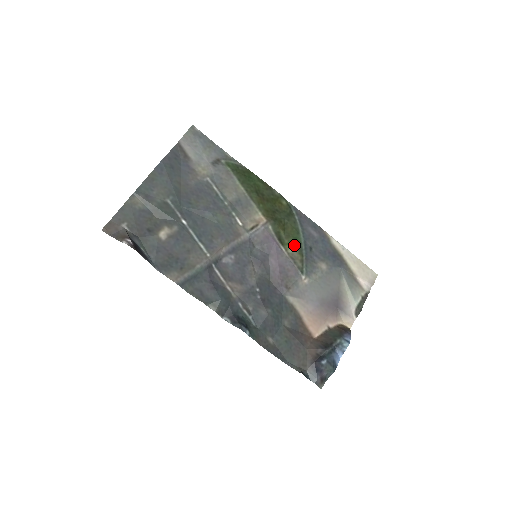
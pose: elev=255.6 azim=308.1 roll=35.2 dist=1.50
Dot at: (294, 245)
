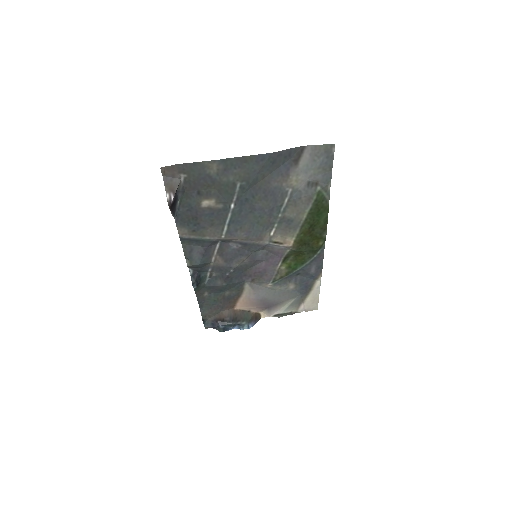
Dot at: (290, 267)
